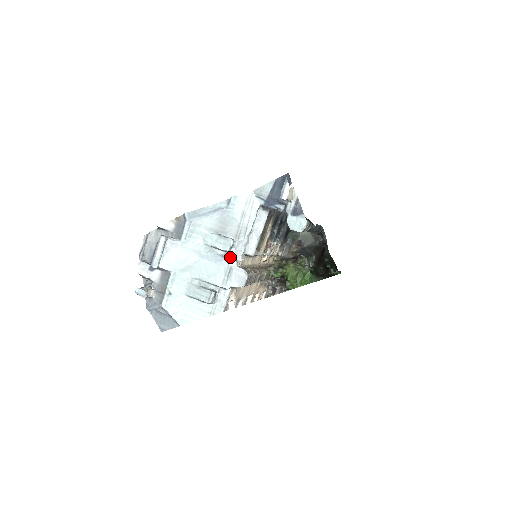
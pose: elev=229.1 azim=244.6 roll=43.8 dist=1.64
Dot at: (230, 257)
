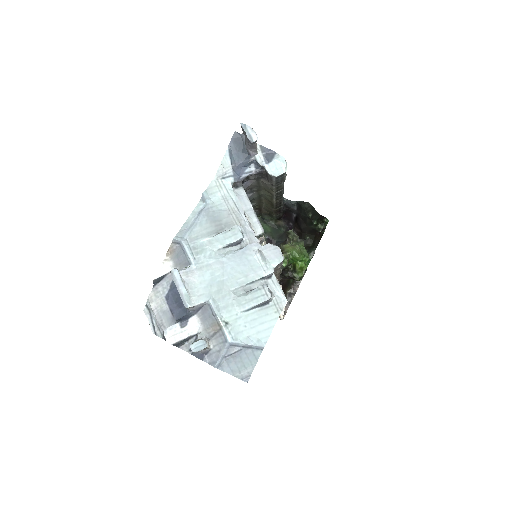
Dot at: (248, 245)
